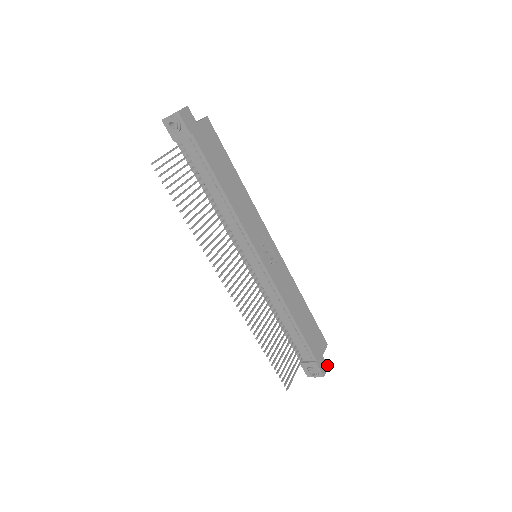
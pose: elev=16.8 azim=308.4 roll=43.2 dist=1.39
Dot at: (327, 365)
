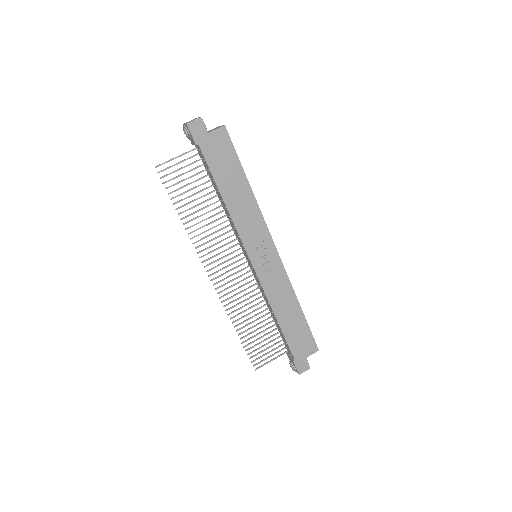
Dot at: (309, 367)
